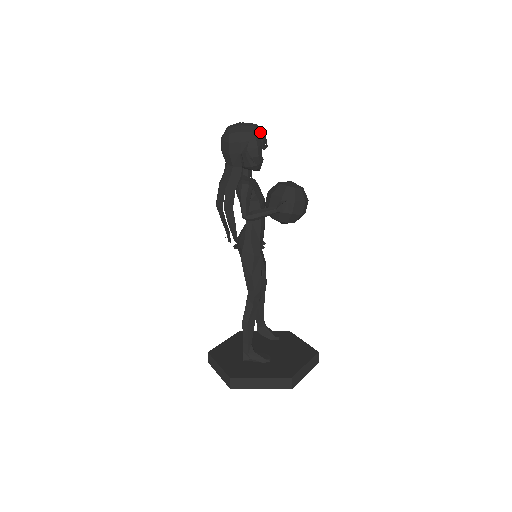
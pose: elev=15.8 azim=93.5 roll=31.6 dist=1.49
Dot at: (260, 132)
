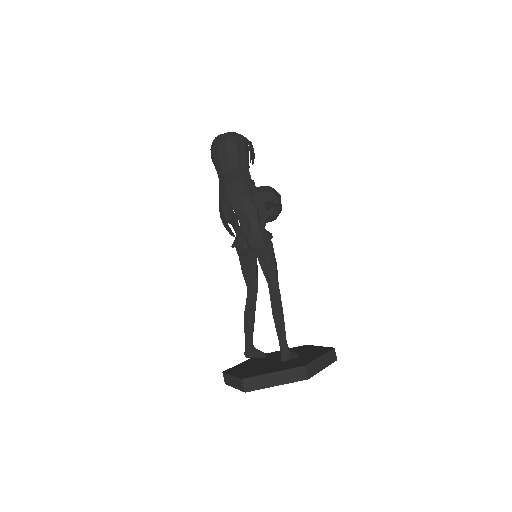
Dot at: occluded
